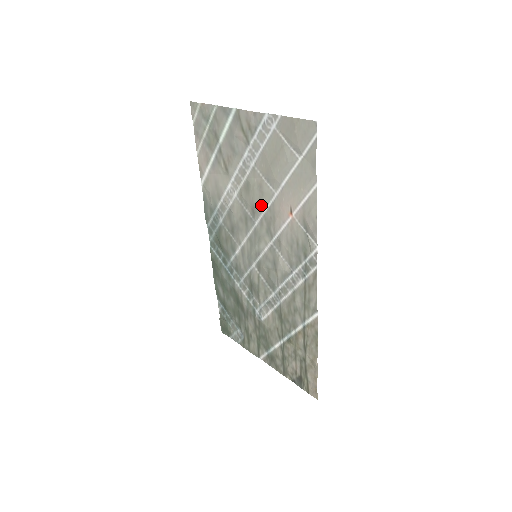
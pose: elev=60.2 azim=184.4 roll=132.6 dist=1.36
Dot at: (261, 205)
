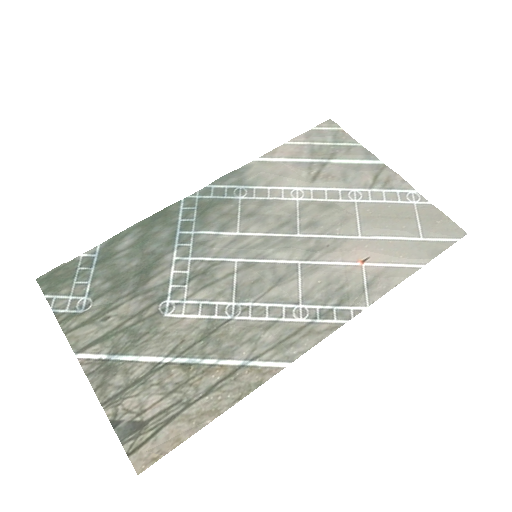
Dot at: (328, 229)
